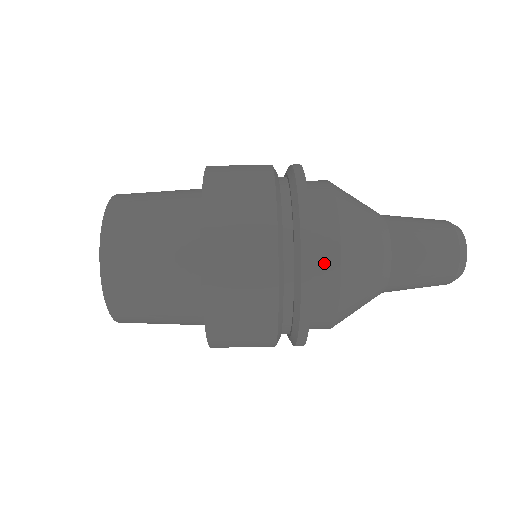
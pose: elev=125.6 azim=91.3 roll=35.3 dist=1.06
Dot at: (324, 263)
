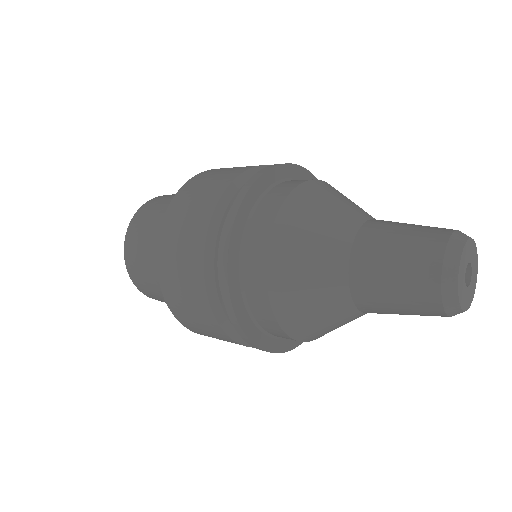
Dot at: (296, 181)
